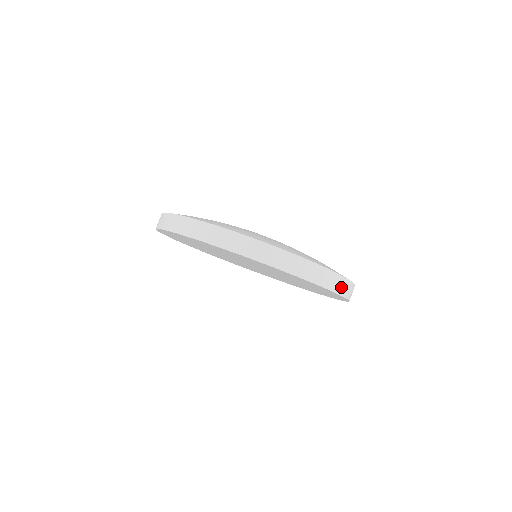
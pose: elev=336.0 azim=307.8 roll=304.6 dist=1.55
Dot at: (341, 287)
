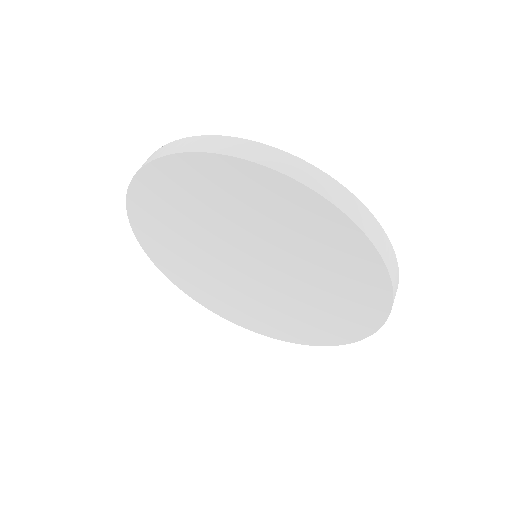
Dot at: (337, 196)
